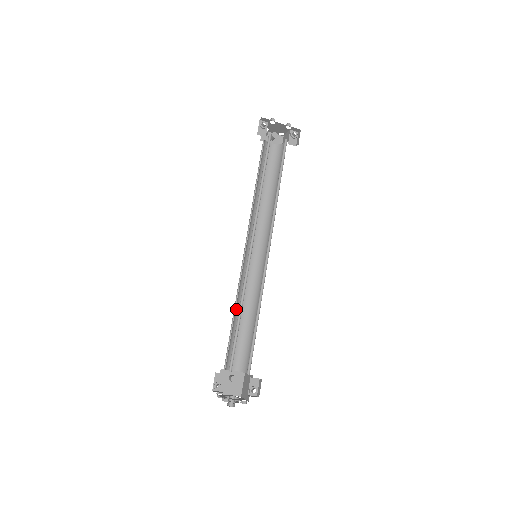
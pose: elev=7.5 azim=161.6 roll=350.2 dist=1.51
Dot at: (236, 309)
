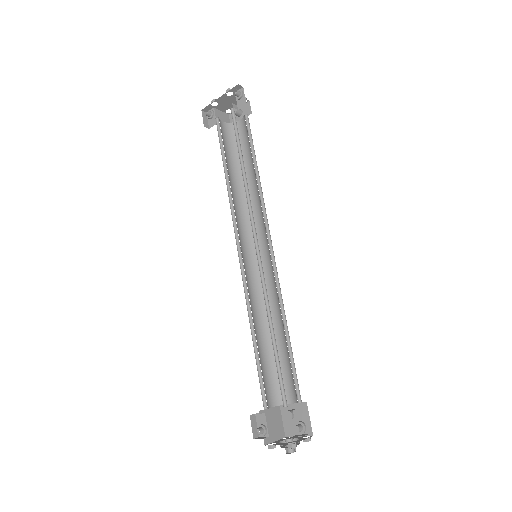
Dot at: (265, 327)
